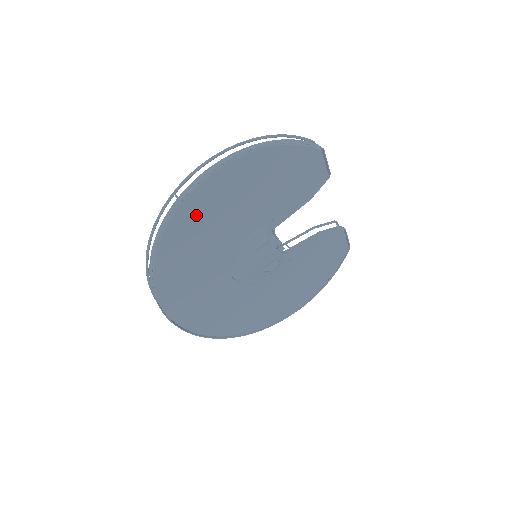
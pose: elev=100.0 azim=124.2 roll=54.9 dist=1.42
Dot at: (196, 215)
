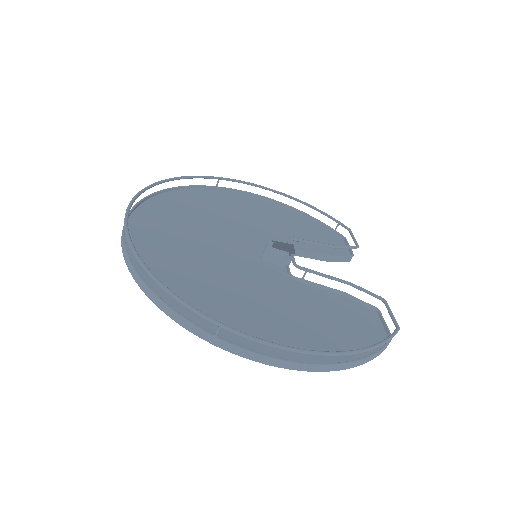
Dot at: (222, 321)
